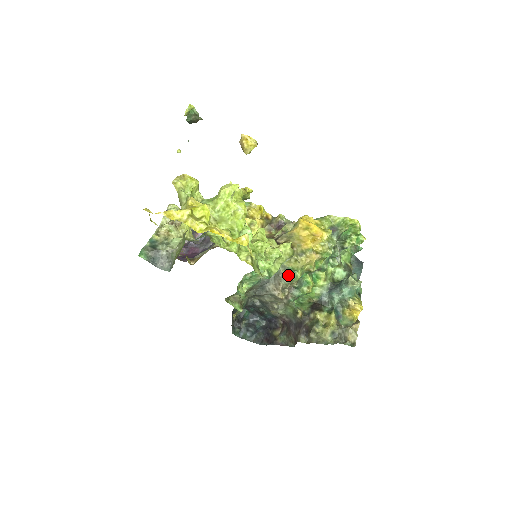
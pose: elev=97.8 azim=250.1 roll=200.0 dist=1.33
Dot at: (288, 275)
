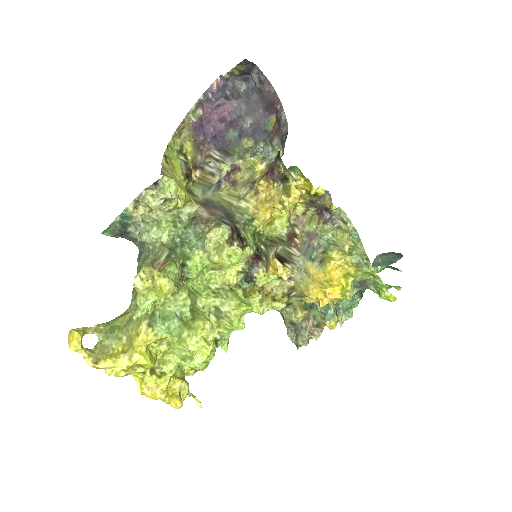
Dot at: occluded
